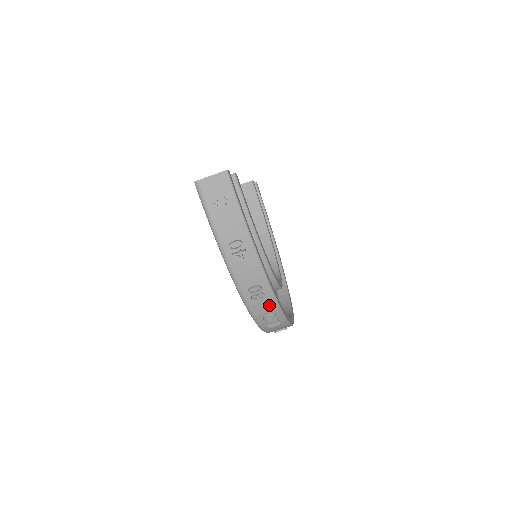
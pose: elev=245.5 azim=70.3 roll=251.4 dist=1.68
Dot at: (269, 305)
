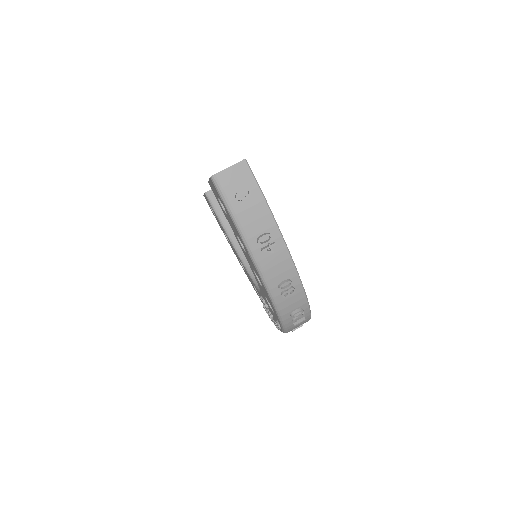
Dot at: (297, 300)
